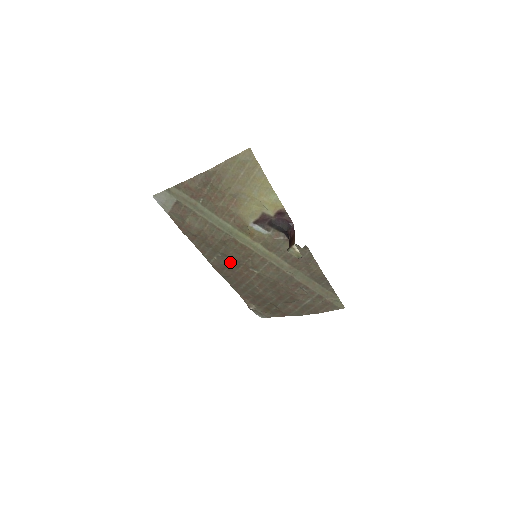
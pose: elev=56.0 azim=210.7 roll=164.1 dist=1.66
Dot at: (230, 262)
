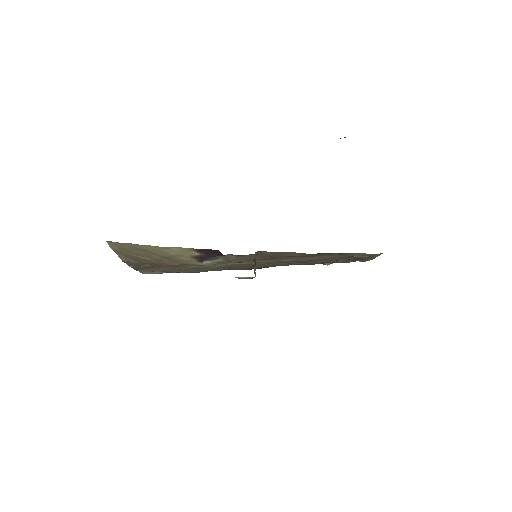
Dot at: occluded
